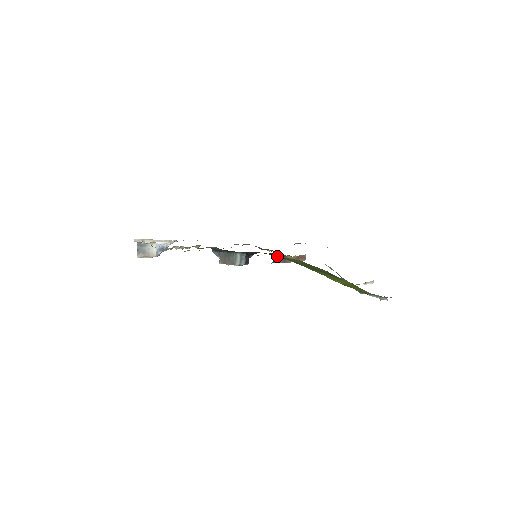
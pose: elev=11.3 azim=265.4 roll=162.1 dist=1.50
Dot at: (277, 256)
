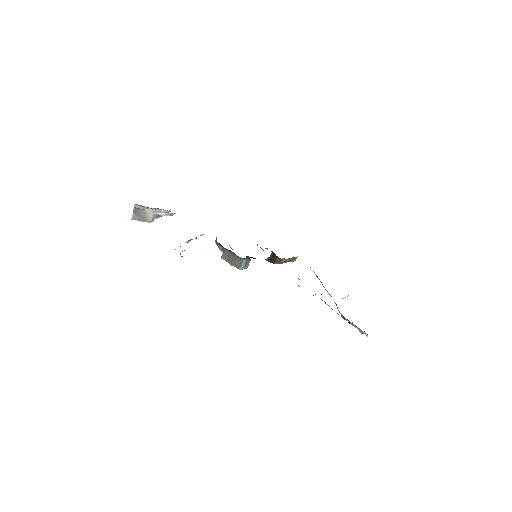
Dot at: (273, 256)
